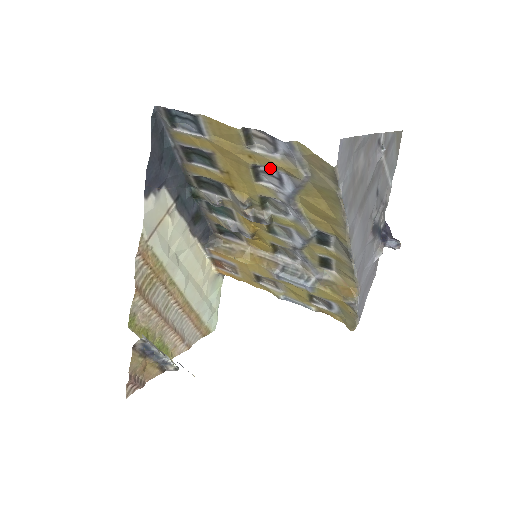
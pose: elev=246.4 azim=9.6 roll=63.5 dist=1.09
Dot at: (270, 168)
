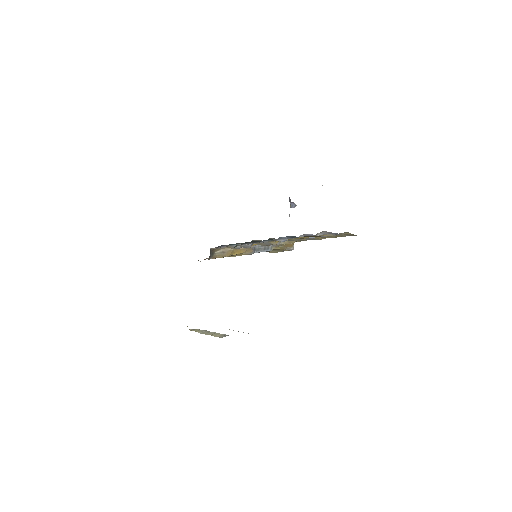
Dot at: occluded
